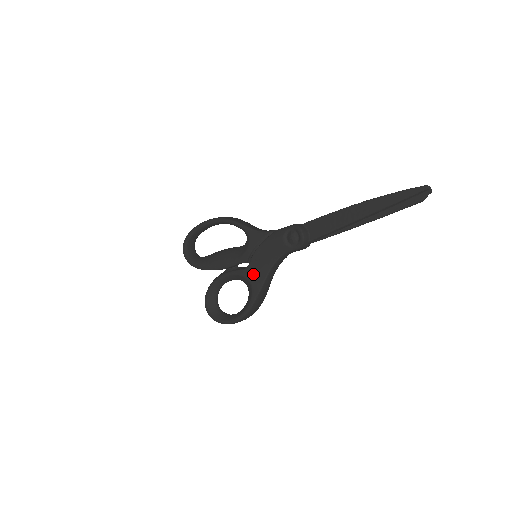
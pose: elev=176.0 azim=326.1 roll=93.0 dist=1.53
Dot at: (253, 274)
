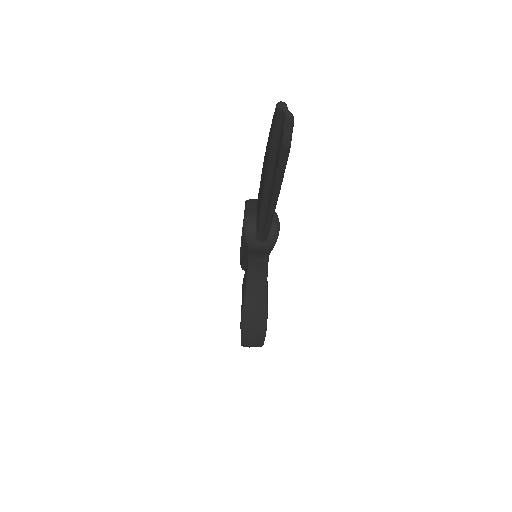
Dot at: (243, 282)
